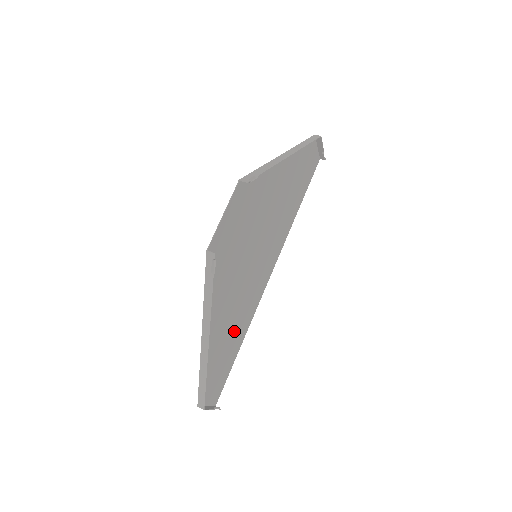
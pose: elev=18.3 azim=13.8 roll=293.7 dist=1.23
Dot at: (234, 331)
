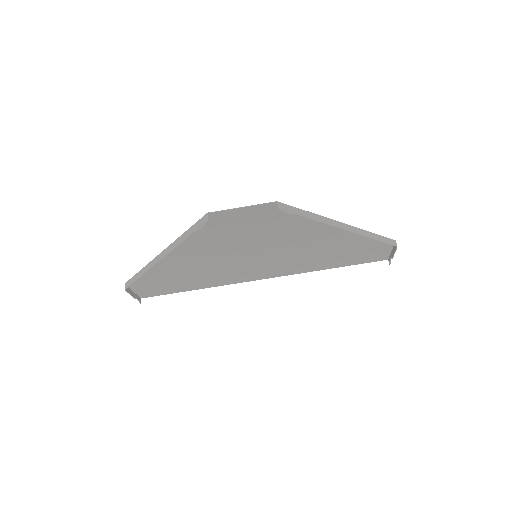
Dot at: (195, 276)
